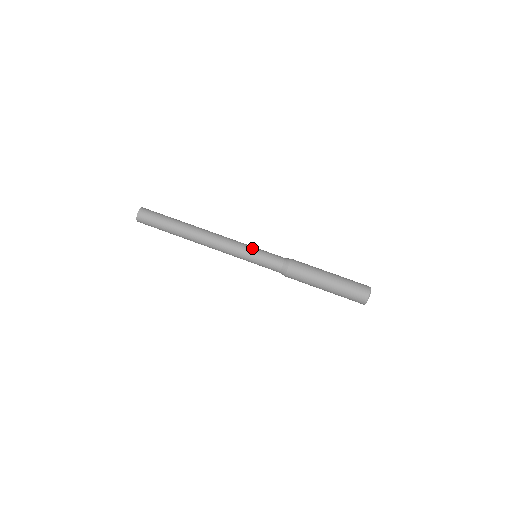
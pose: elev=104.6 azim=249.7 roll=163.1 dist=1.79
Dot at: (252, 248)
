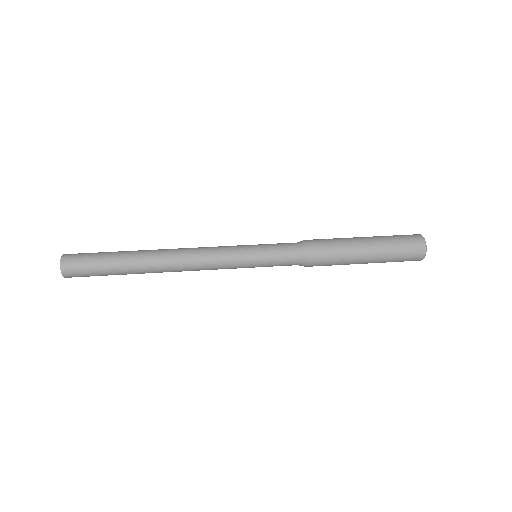
Dot at: occluded
